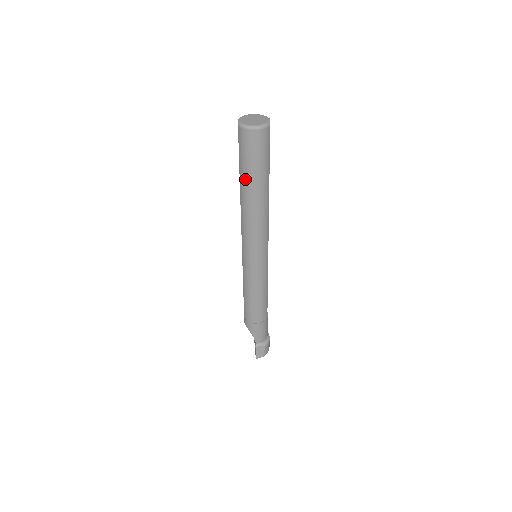
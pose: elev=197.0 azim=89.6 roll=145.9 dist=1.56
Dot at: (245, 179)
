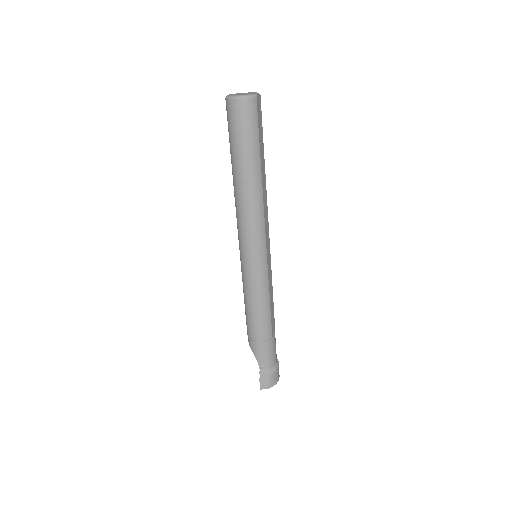
Dot at: (234, 157)
